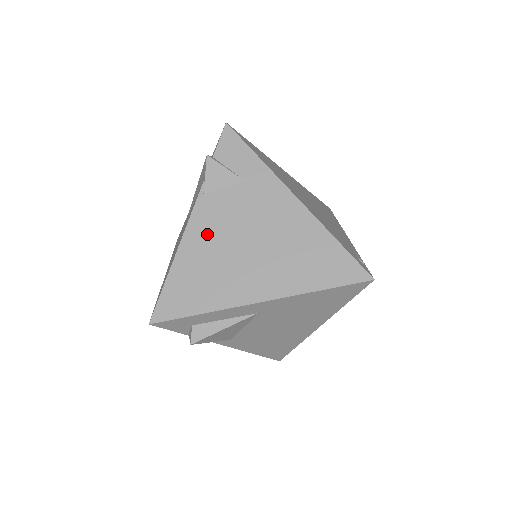
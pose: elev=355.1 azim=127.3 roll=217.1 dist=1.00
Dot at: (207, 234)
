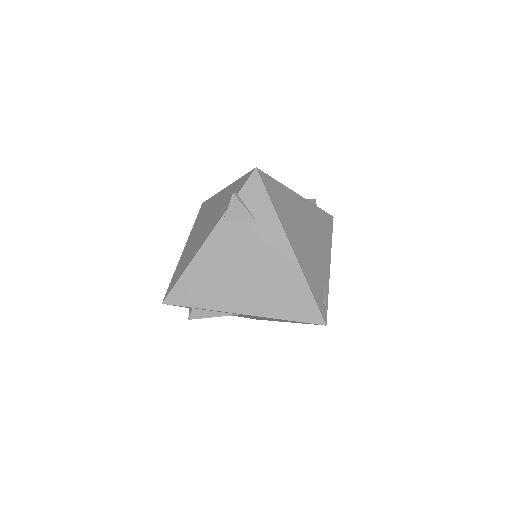
Dot at: (218, 254)
